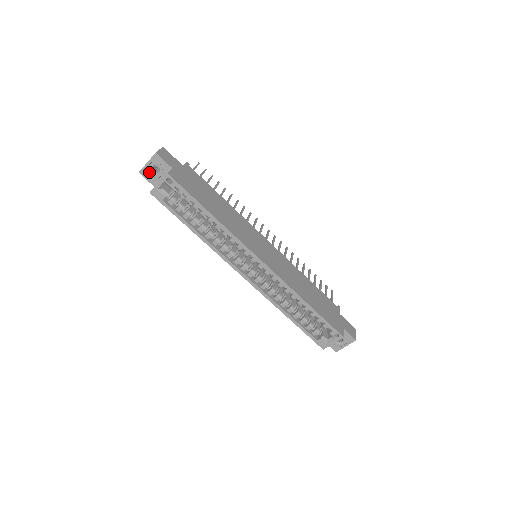
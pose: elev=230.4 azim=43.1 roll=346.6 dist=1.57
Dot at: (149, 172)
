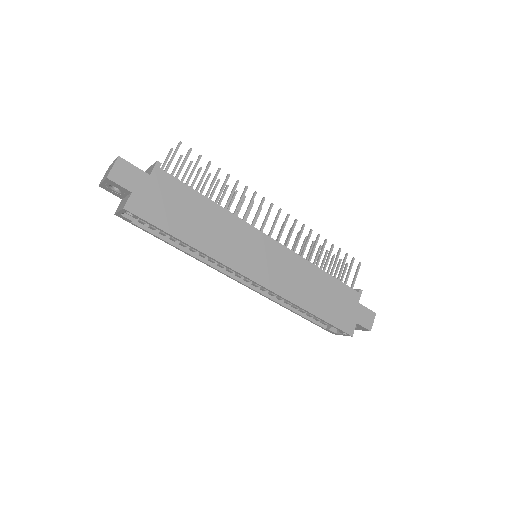
Dot at: (109, 188)
